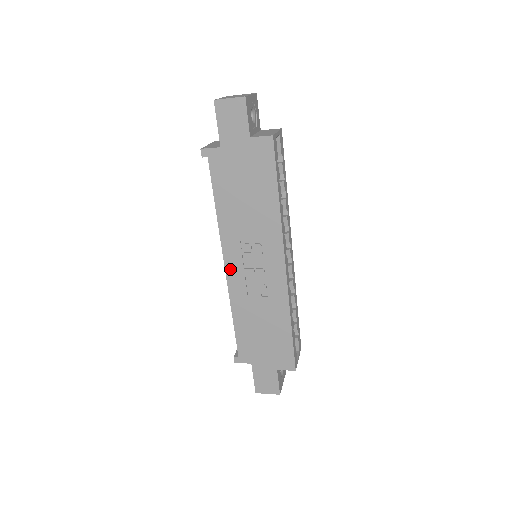
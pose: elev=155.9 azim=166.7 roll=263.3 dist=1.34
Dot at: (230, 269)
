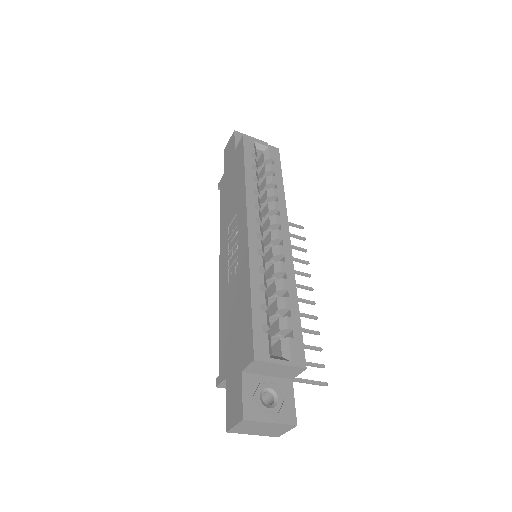
Dot at: (222, 265)
